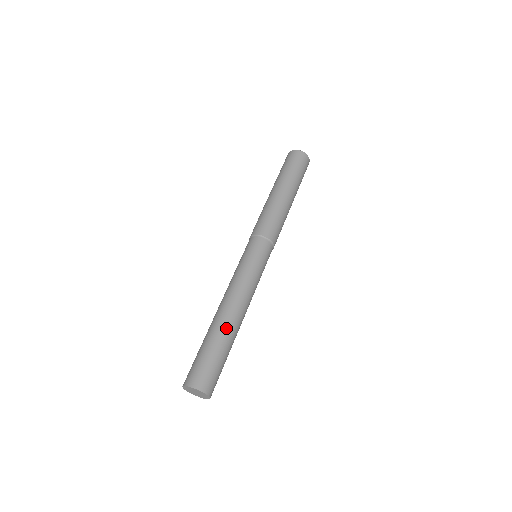
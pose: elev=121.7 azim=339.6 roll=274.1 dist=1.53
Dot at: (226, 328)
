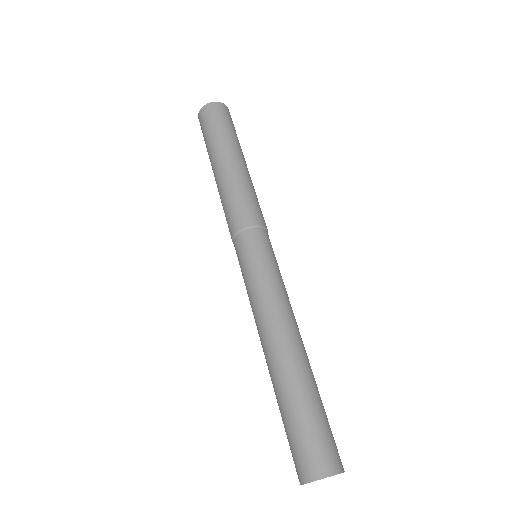
Dot at: (304, 368)
